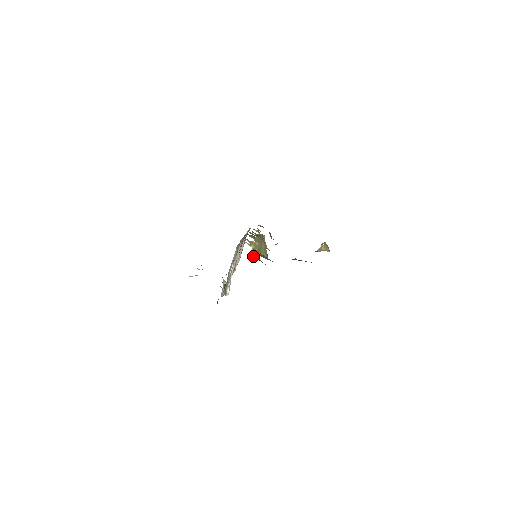
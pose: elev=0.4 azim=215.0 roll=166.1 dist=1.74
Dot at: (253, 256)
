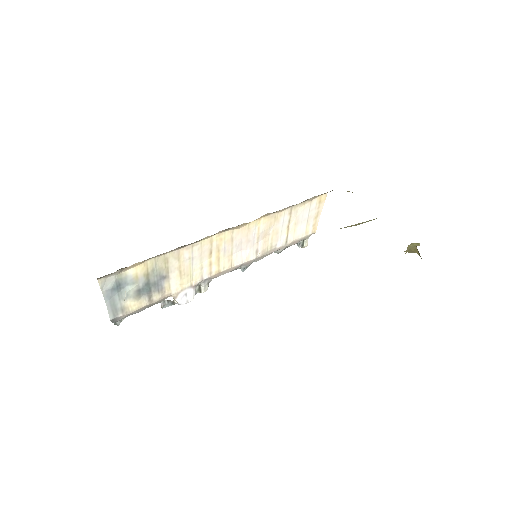
Dot at: occluded
